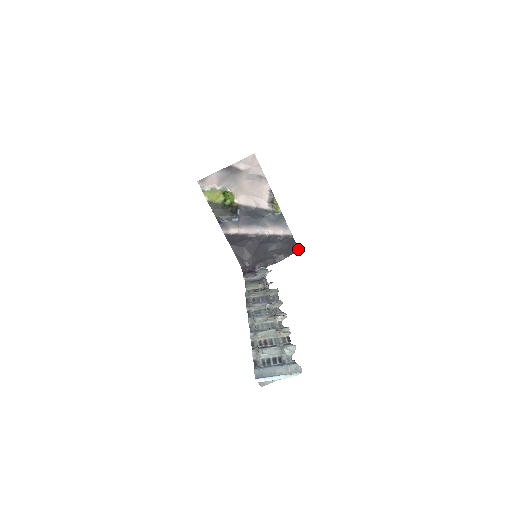
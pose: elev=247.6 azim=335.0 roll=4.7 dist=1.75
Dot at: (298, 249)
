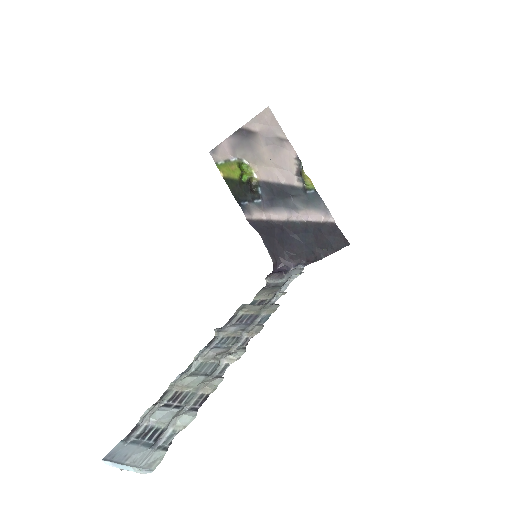
Dot at: (348, 242)
